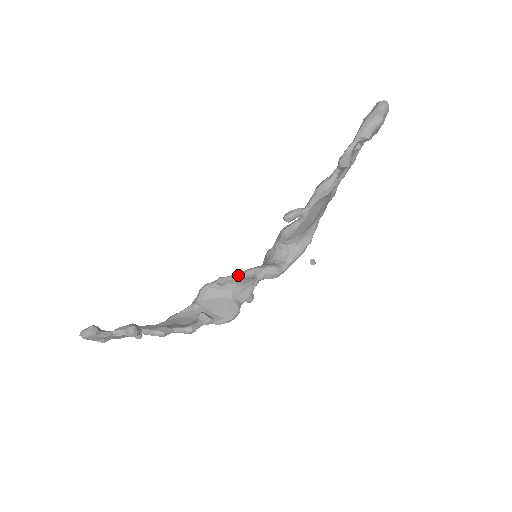
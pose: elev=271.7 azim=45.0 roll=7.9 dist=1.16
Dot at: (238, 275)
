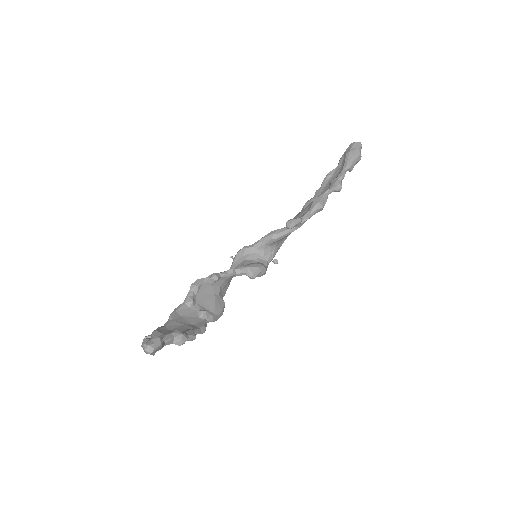
Dot at: (233, 272)
